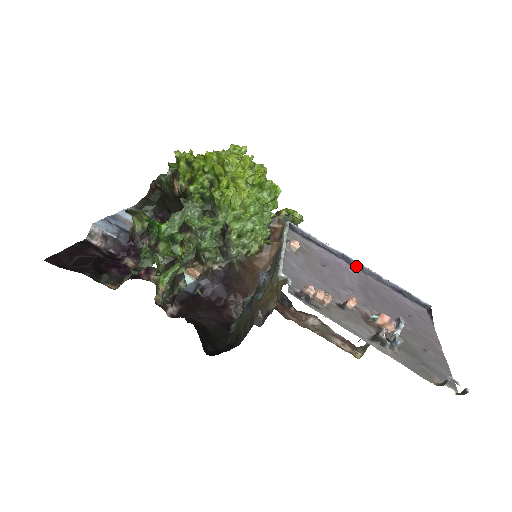
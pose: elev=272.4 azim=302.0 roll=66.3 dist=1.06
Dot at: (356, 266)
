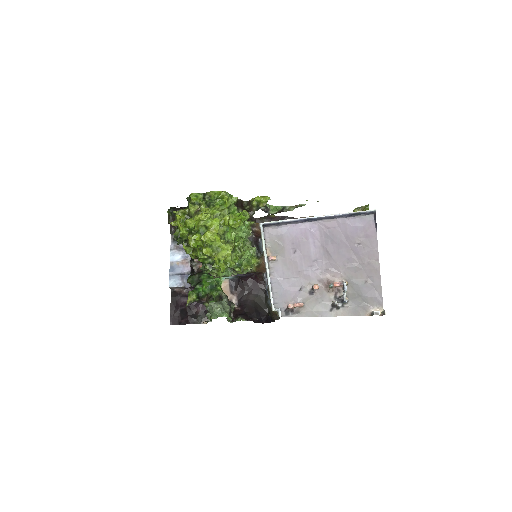
Dot at: (316, 220)
